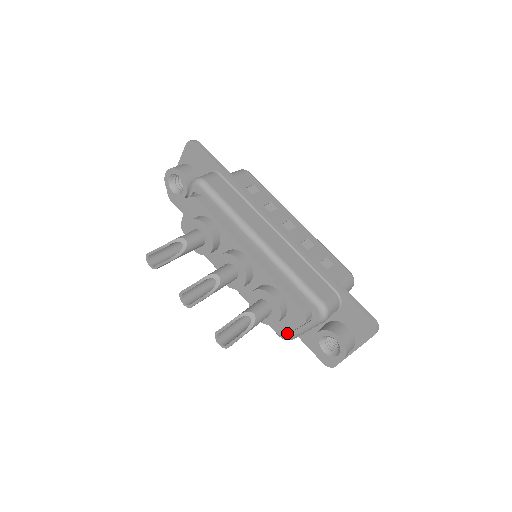
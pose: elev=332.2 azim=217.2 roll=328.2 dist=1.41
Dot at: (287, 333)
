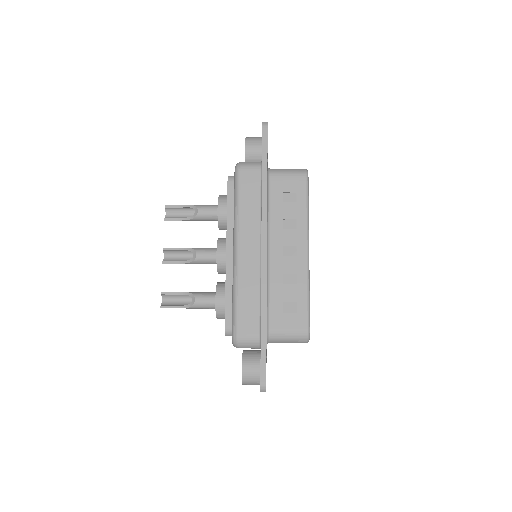
Dot at: occluded
